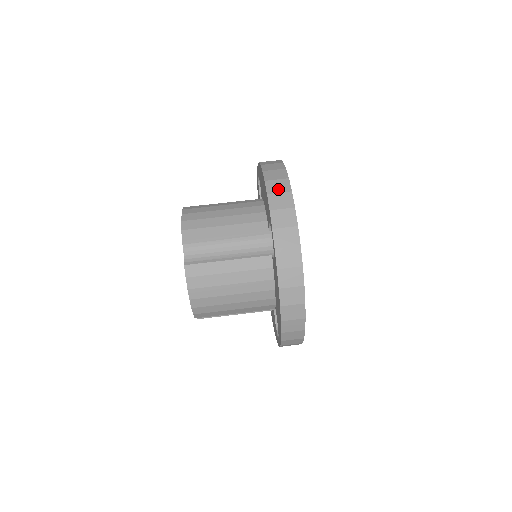
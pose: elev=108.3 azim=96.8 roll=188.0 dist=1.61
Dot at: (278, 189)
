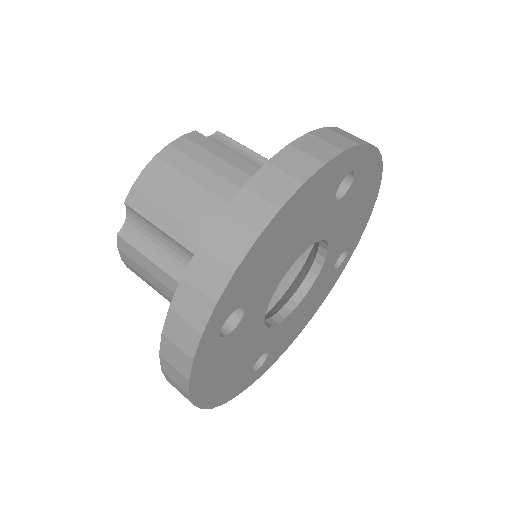
Dot at: (221, 249)
